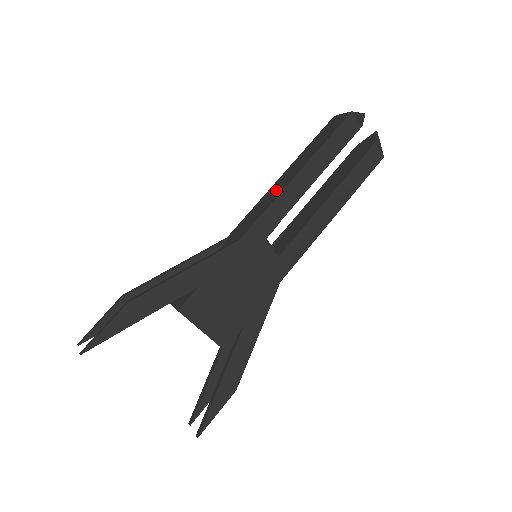
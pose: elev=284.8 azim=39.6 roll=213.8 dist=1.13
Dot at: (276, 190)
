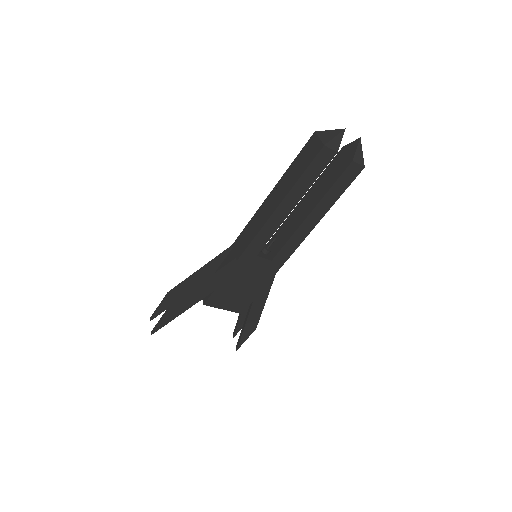
Dot at: (262, 216)
